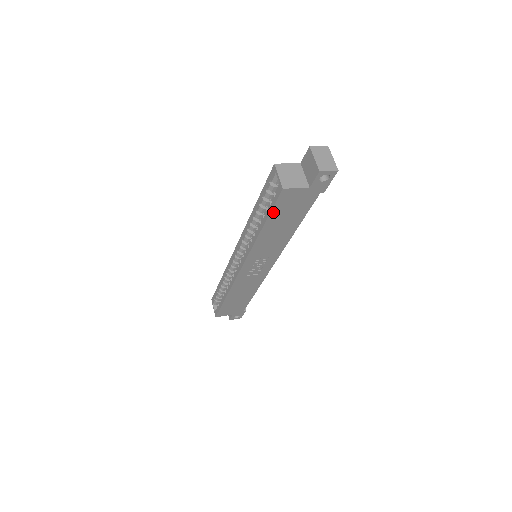
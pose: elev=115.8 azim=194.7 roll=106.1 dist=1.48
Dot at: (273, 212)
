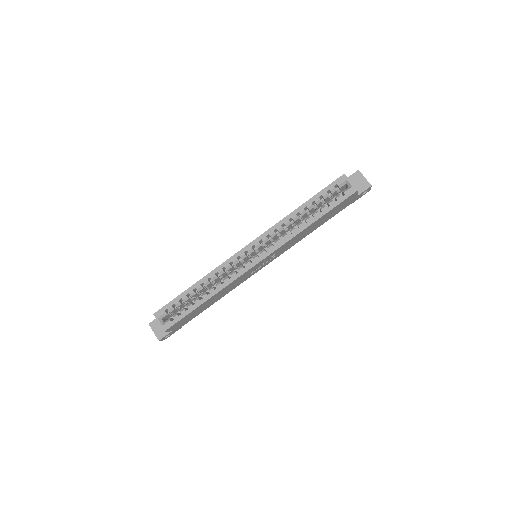
Dot at: (333, 208)
